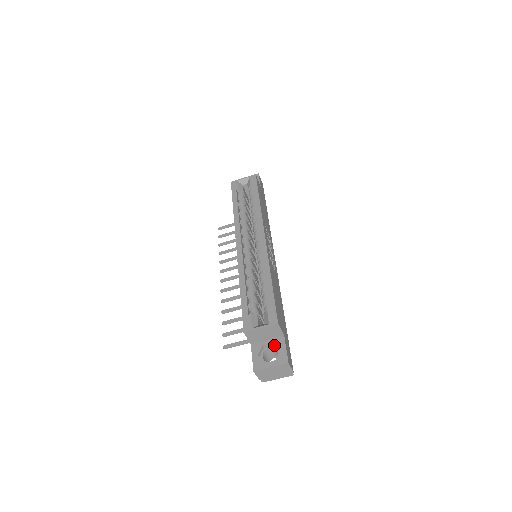
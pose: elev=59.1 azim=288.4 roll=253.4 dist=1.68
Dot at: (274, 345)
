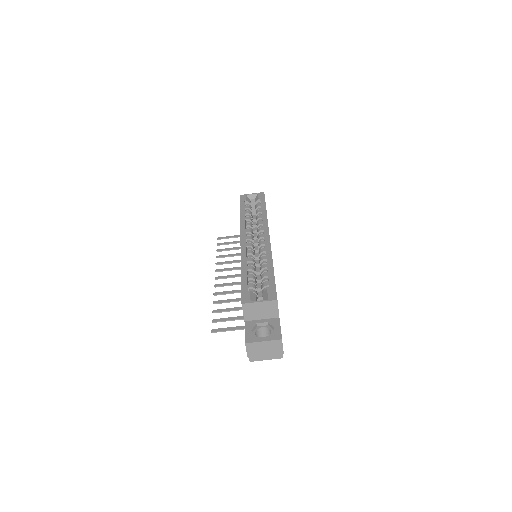
Dot at: (268, 325)
